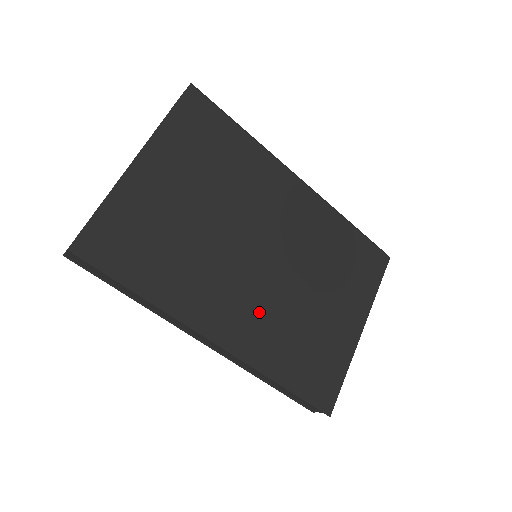
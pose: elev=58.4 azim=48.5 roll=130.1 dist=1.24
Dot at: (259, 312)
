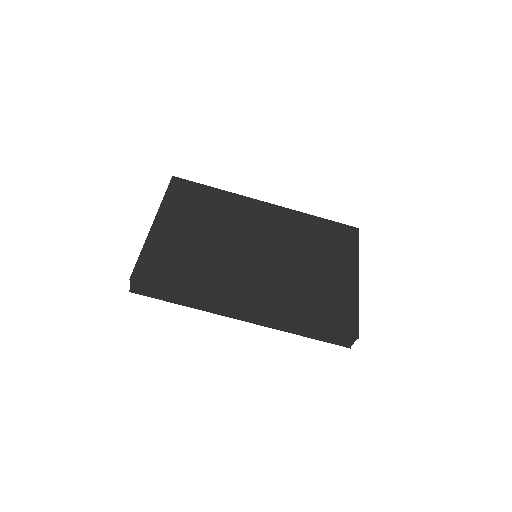
Dot at: (270, 284)
